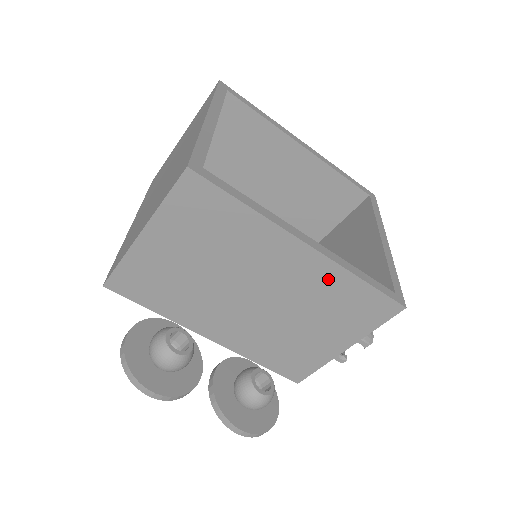
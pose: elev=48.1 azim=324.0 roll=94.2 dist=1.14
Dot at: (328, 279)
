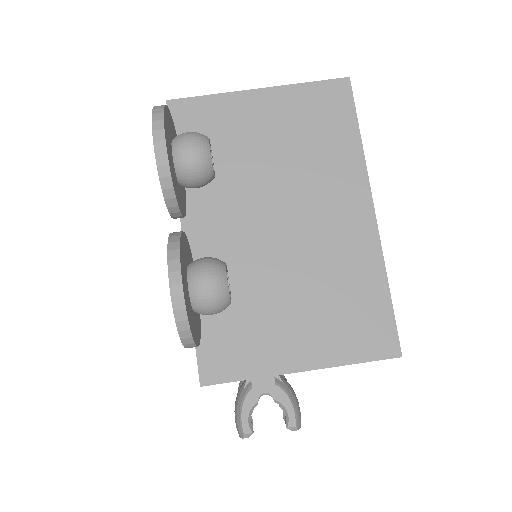
Dot at: (360, 259)
